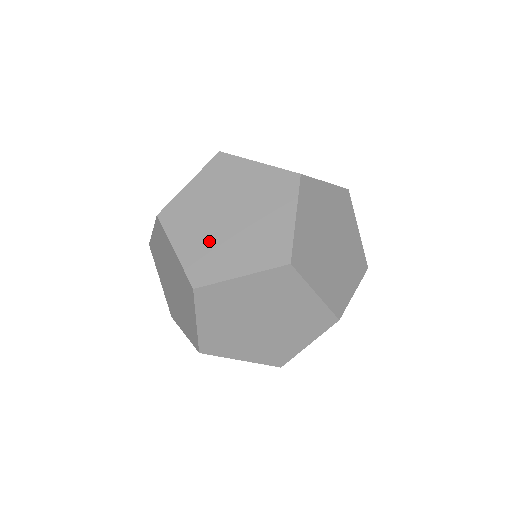
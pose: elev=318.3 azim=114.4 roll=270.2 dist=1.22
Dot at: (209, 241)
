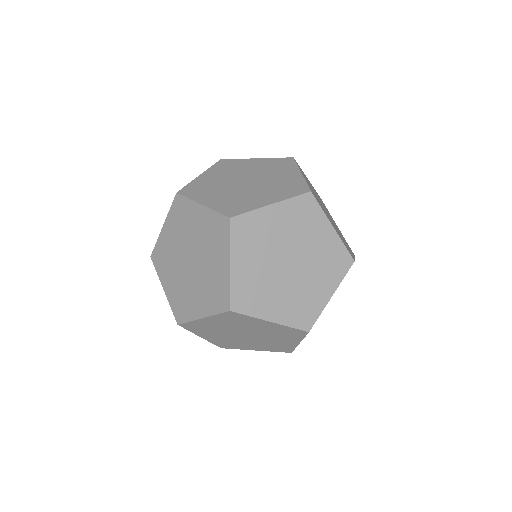
Dot at: (218, 183)
